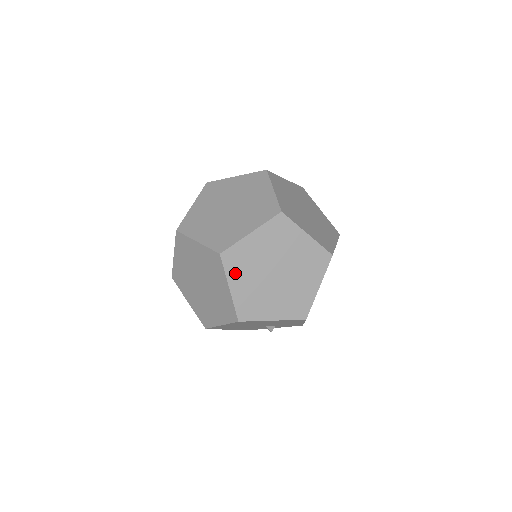
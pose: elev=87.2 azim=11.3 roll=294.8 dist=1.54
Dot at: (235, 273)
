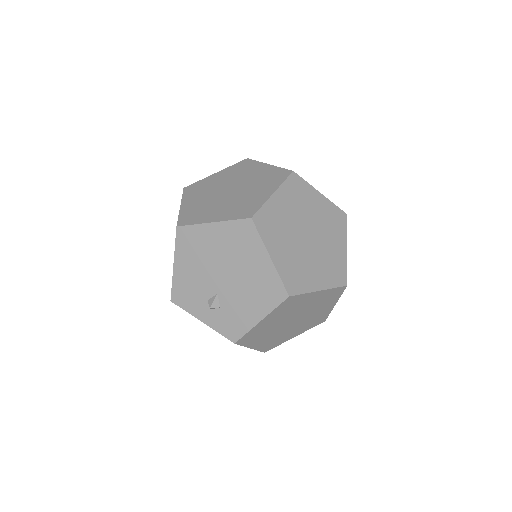
Dot at: (287, 193)
